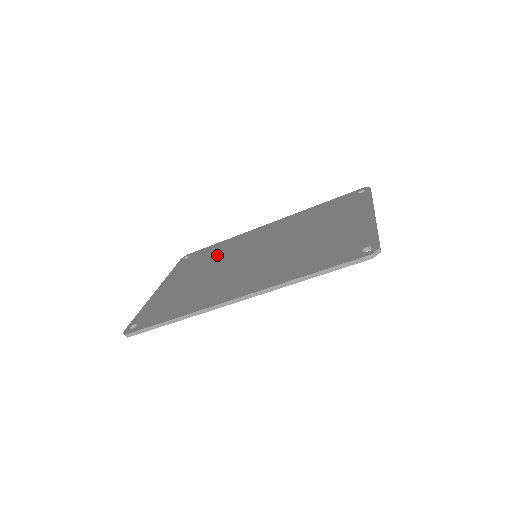
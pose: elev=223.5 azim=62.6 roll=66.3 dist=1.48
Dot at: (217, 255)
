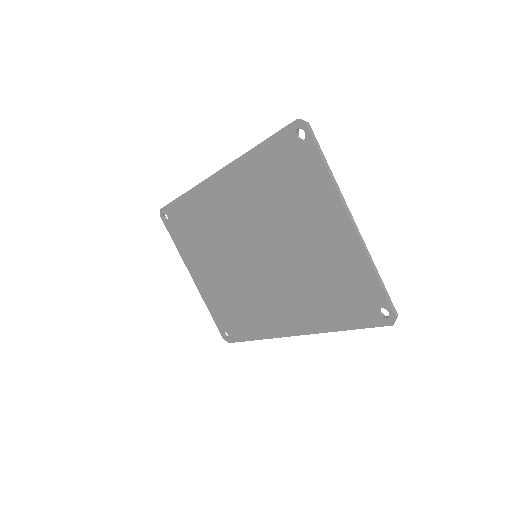
Dot at: (205, 234)
